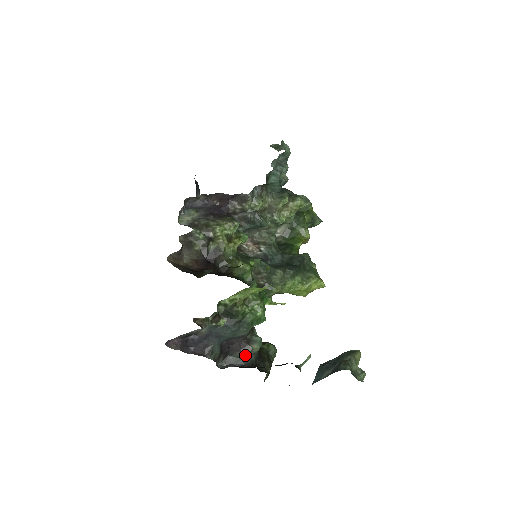
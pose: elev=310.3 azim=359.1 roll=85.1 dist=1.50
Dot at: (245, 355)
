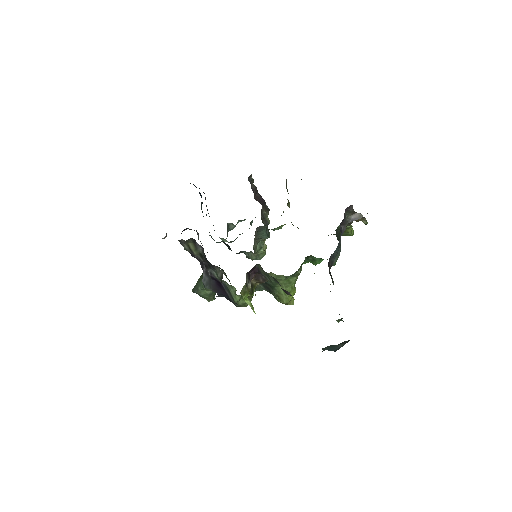
Dot at: (333, 281)
